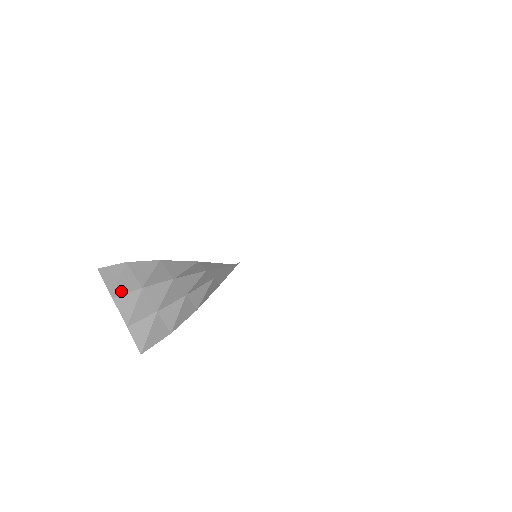
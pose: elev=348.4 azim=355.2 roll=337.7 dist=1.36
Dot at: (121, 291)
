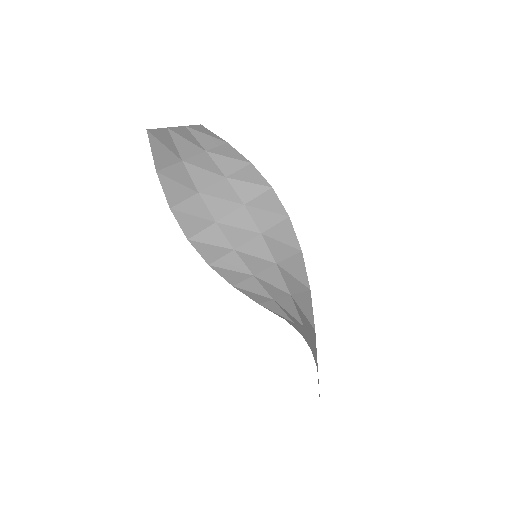
Dot at: (196, 134)
